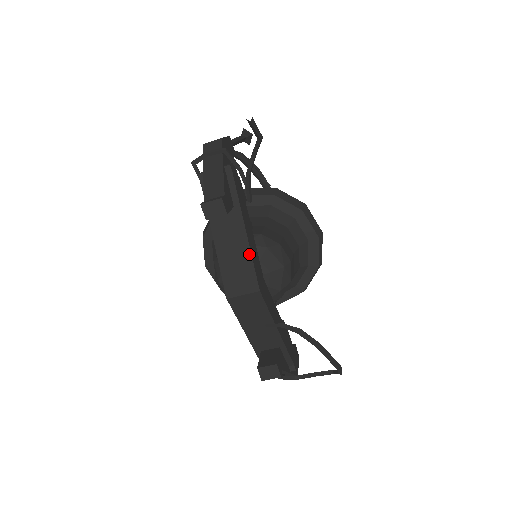
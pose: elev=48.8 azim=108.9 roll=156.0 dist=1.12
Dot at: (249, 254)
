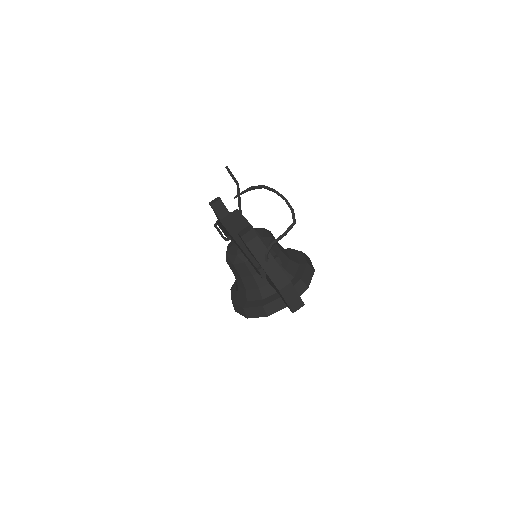
Dot at: occluded
